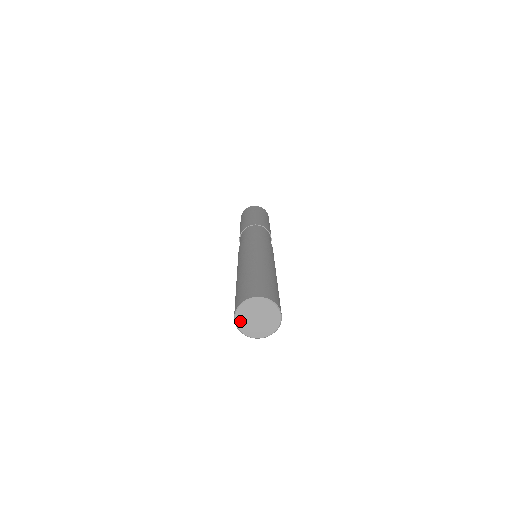
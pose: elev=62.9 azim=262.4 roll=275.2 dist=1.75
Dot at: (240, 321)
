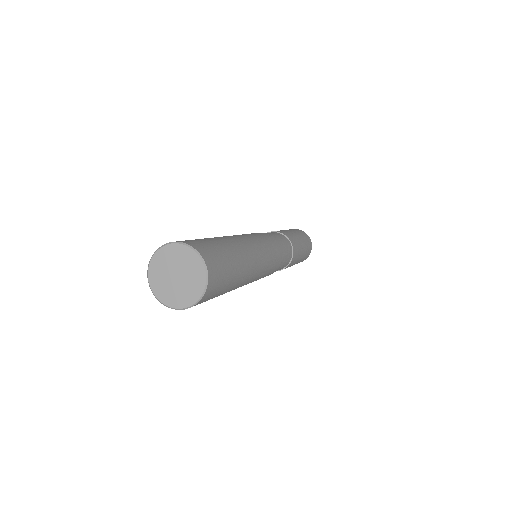
Dot at: (157, 288)
